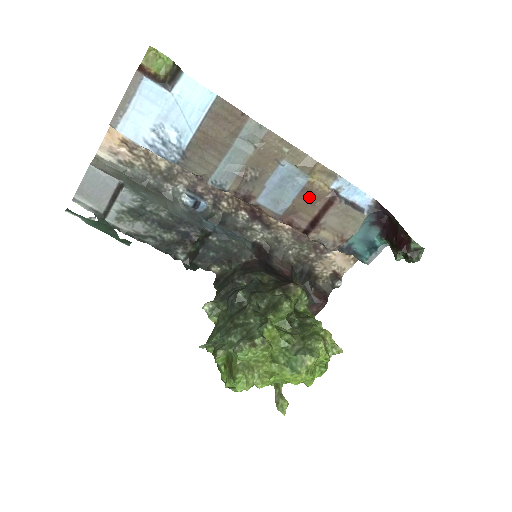
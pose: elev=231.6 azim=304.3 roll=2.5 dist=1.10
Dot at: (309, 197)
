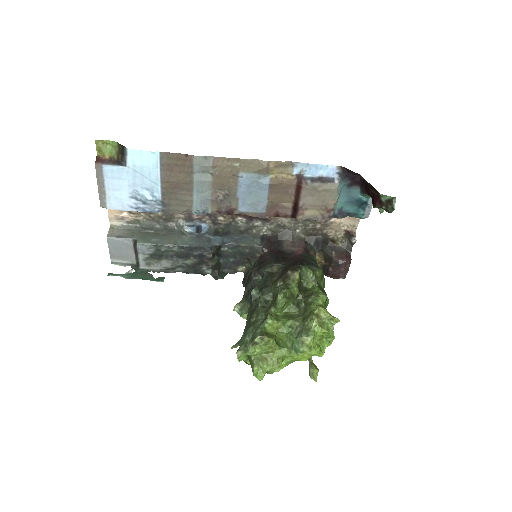
Dot at: (279, 190)
